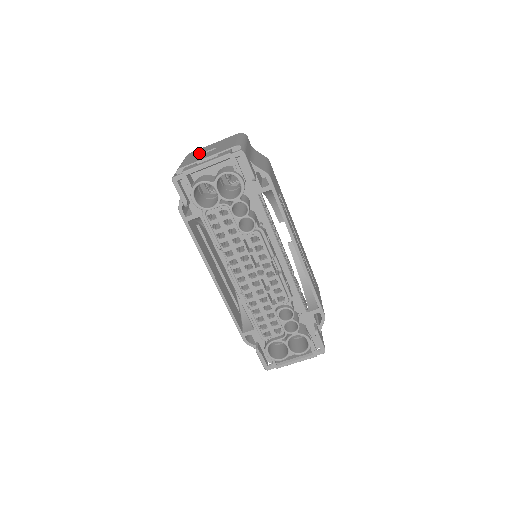
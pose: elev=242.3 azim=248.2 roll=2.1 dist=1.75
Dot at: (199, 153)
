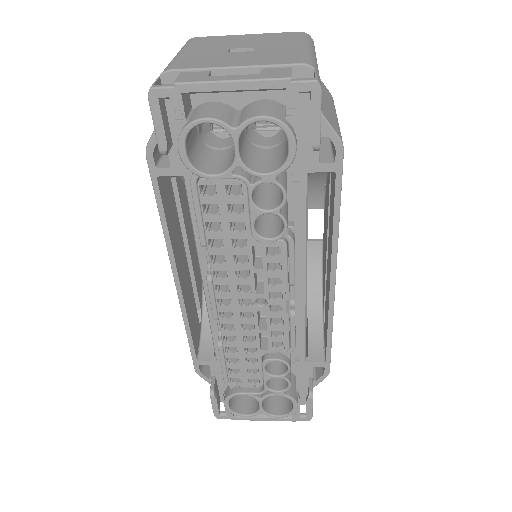
Dot at: (217, 46)
